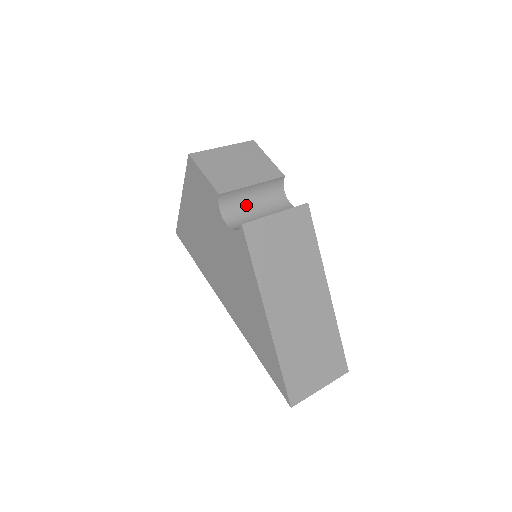
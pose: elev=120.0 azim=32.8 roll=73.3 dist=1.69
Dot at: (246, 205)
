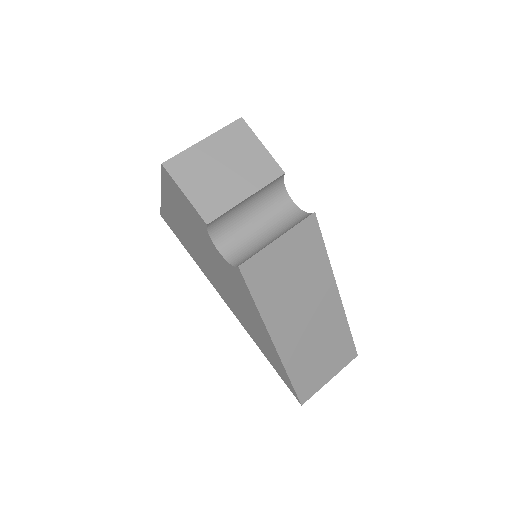
Dot at: (240, 220)
